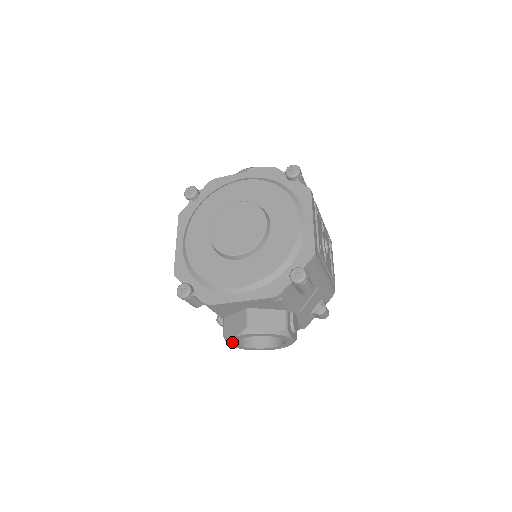
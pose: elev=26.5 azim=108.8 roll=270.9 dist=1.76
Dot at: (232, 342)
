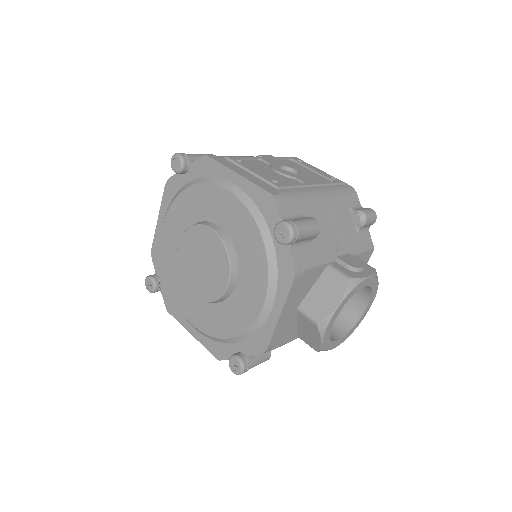
Dot at: (331, 345)
